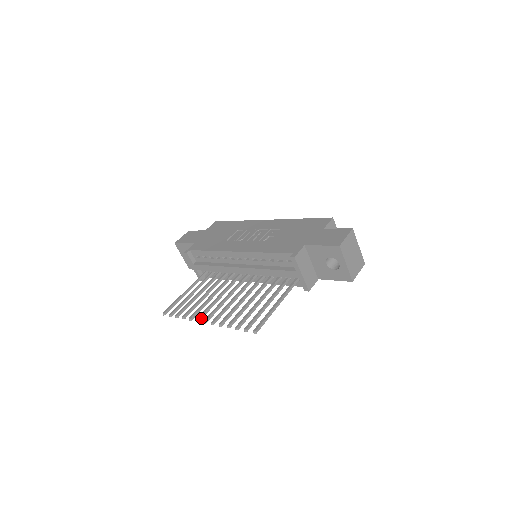
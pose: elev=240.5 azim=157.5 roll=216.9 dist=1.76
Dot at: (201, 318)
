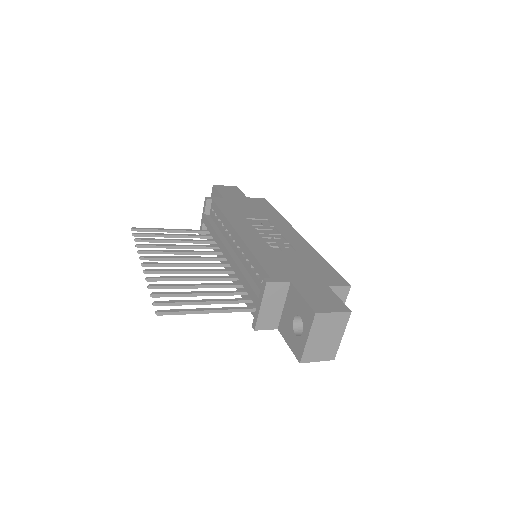
Dot at: (147, 259)
